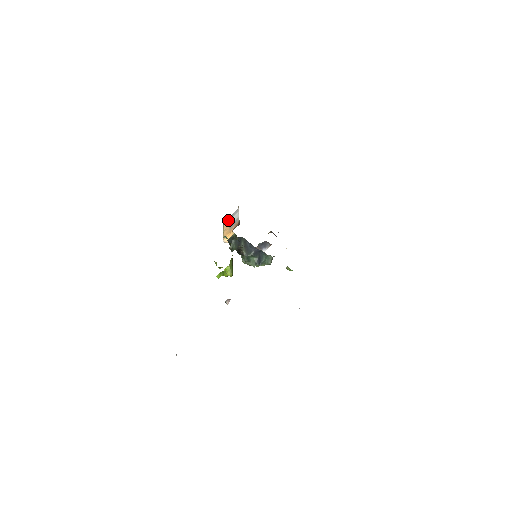
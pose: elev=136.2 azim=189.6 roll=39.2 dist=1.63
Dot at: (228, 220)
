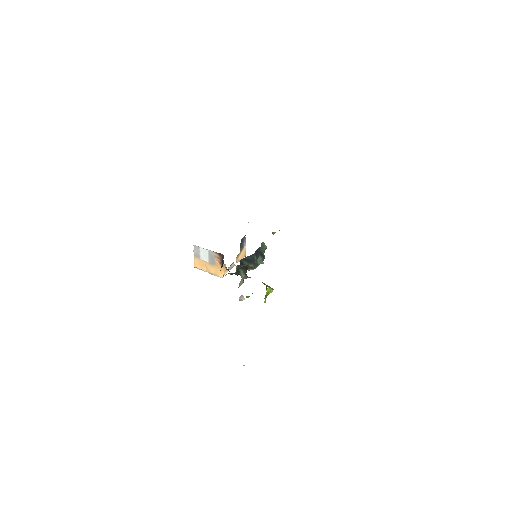
Dot at: (197, 261)
